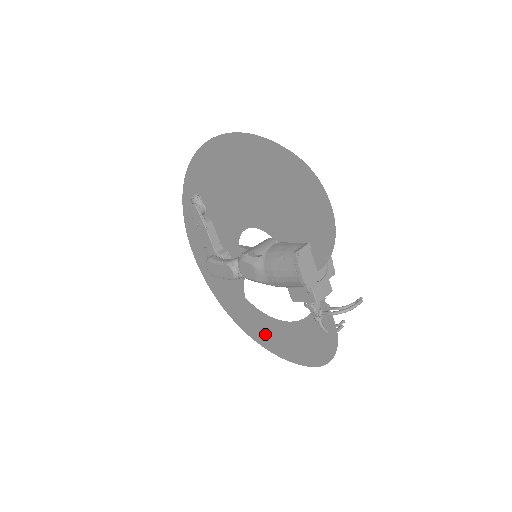
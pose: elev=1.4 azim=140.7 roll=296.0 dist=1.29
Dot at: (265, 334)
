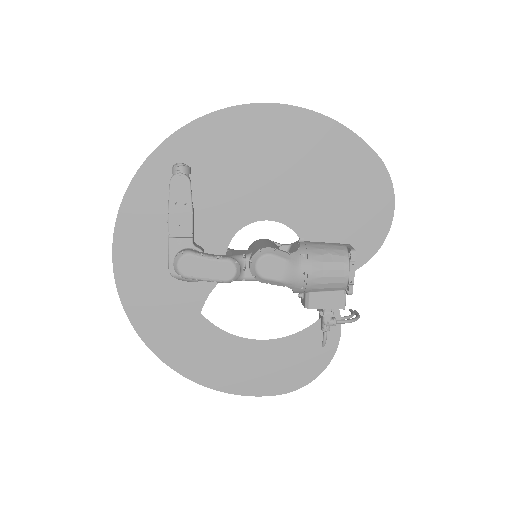
Dot at: (213, 363)
